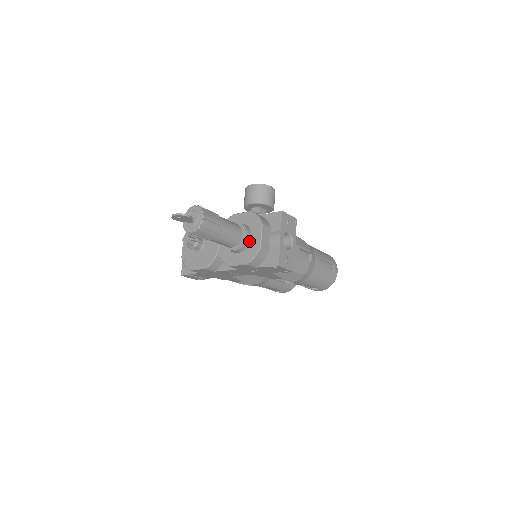
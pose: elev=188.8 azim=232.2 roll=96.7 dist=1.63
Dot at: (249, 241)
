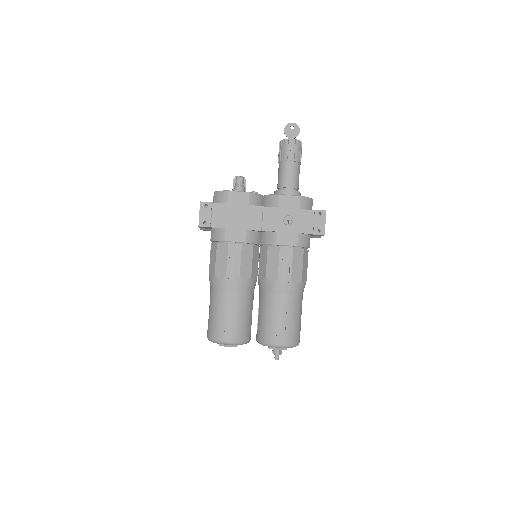
Dot at: occluded
